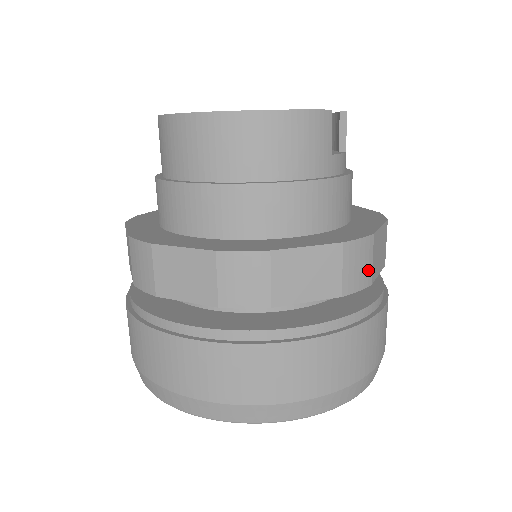
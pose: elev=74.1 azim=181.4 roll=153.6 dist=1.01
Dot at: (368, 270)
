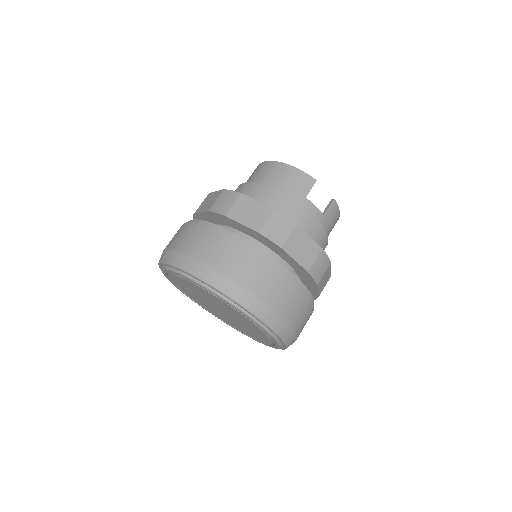
Dot at: (283, 237)
